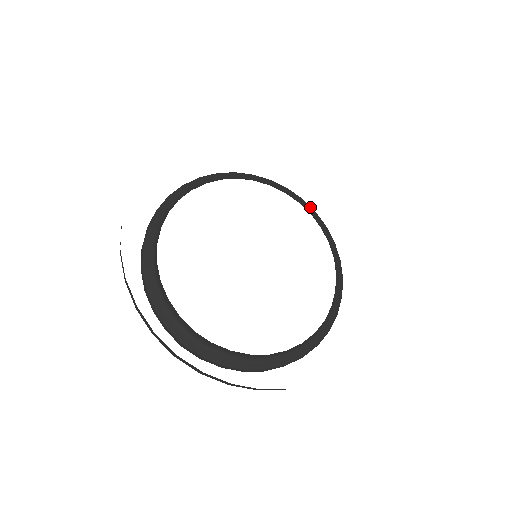
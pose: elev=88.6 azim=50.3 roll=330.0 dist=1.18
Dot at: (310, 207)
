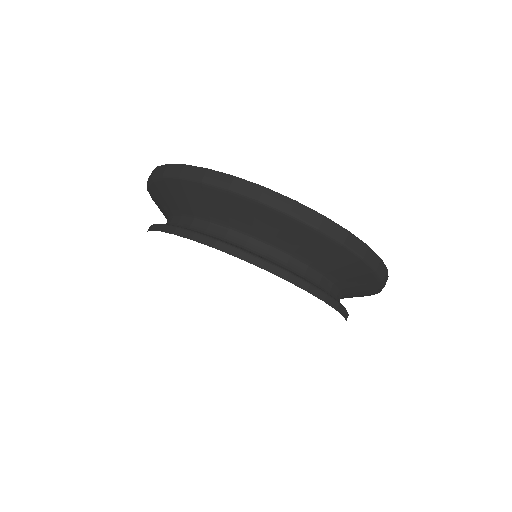
Dot at: occluded
